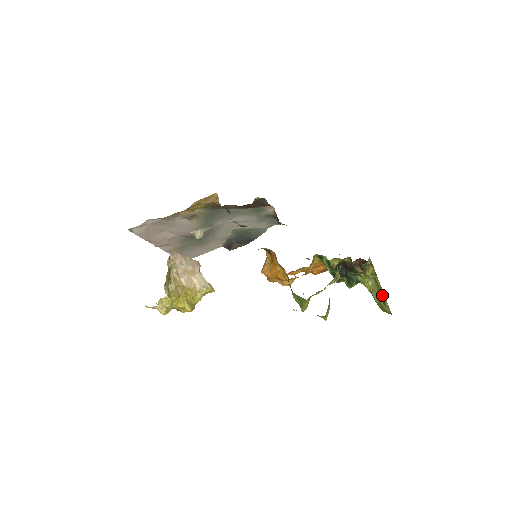
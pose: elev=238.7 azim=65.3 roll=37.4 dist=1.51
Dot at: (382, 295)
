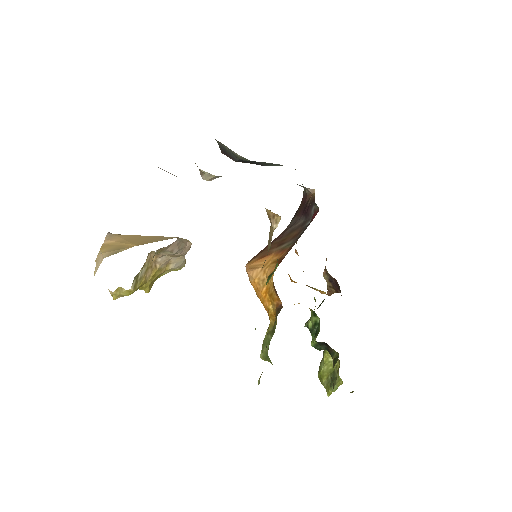
Dot at: (332, 390)
